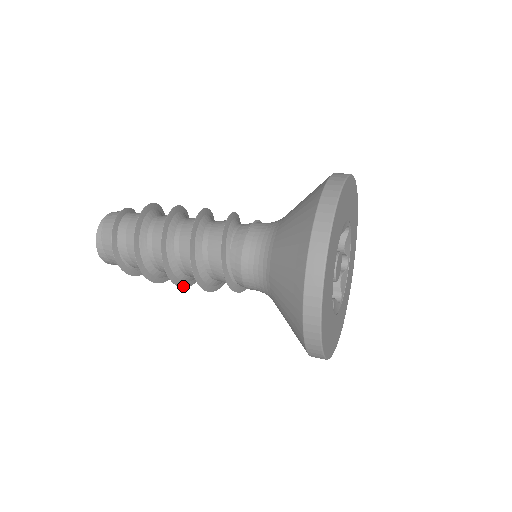
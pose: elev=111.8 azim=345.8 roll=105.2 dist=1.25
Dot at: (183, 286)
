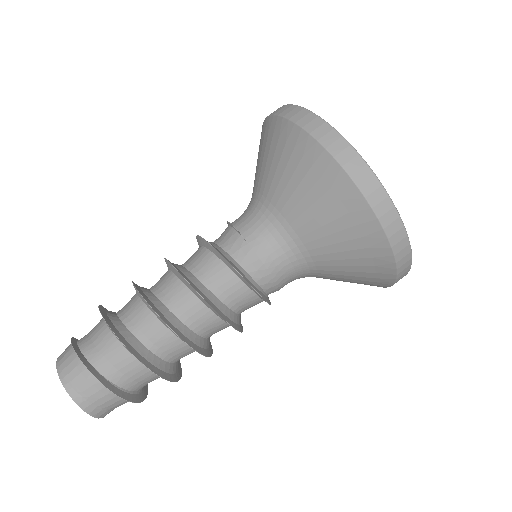
Dot at: (211, 351)
